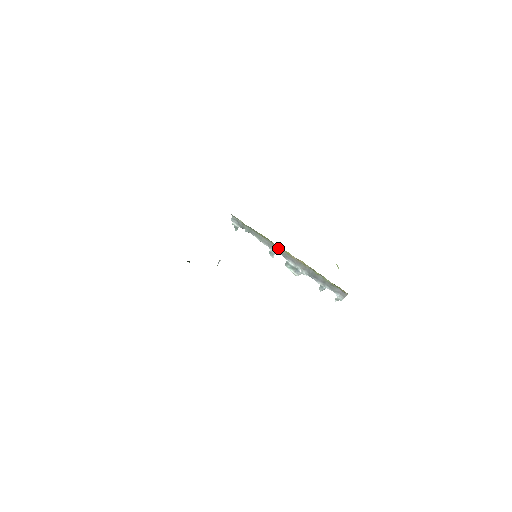
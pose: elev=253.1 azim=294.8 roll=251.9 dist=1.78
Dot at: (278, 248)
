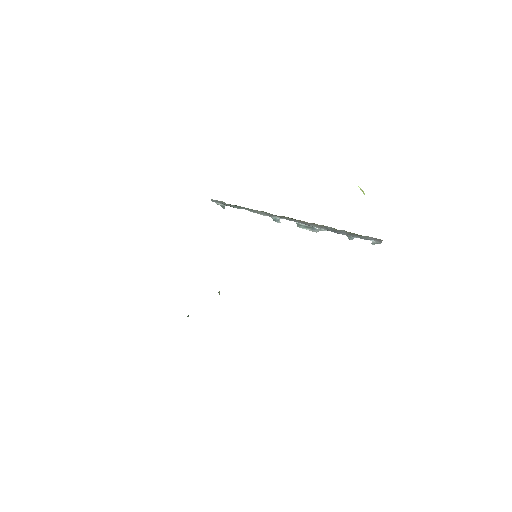
Dot at: (279, 216)
